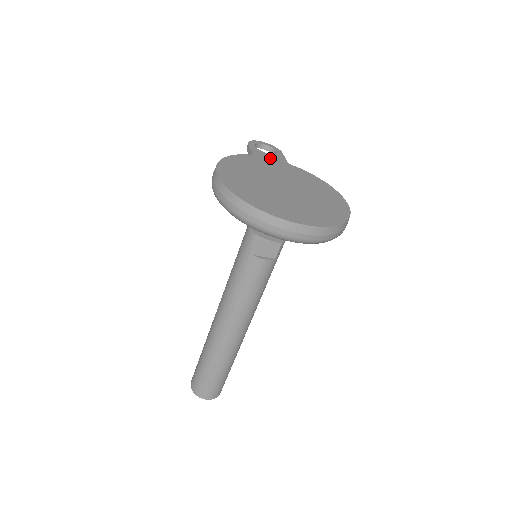
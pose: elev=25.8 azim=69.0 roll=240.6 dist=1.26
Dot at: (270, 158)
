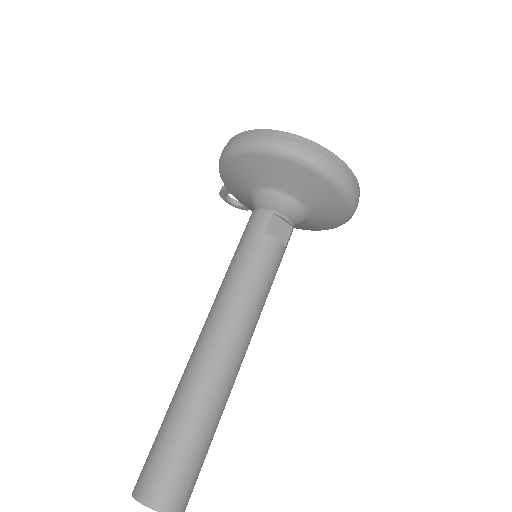
Dot at: occluded
